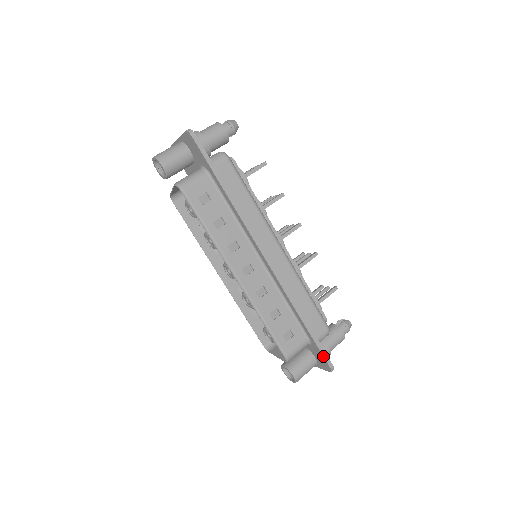
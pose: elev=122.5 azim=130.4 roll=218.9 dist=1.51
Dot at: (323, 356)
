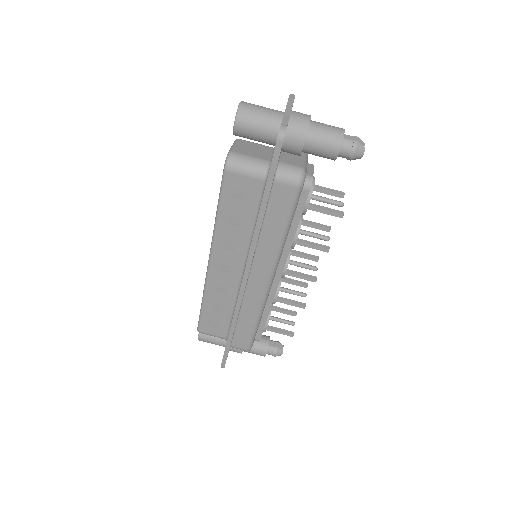
Dot at: (223, 358)
